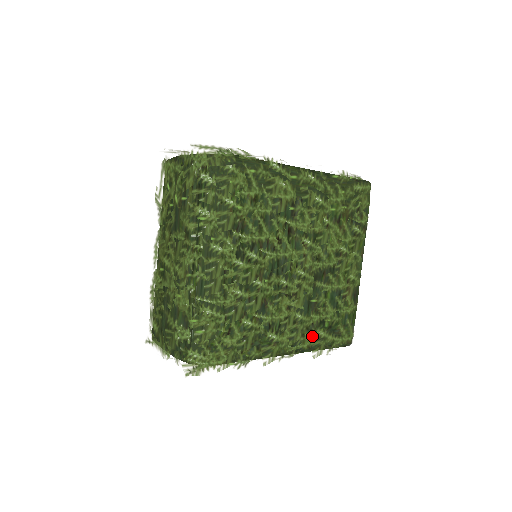
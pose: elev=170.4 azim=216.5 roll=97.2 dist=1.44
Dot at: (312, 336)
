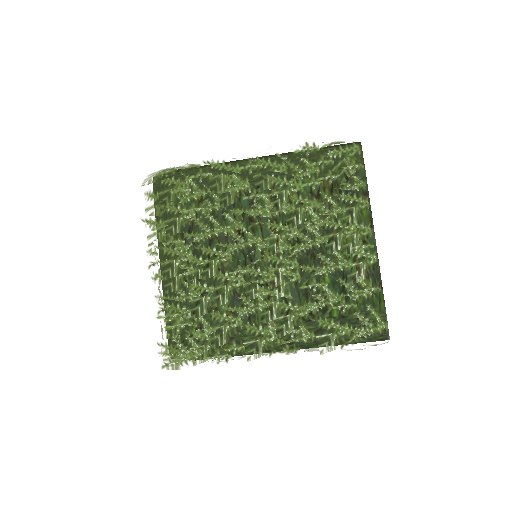
Dot at: (315, 328)
